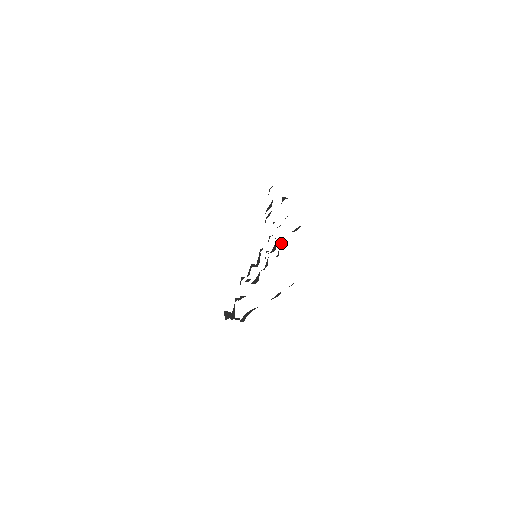
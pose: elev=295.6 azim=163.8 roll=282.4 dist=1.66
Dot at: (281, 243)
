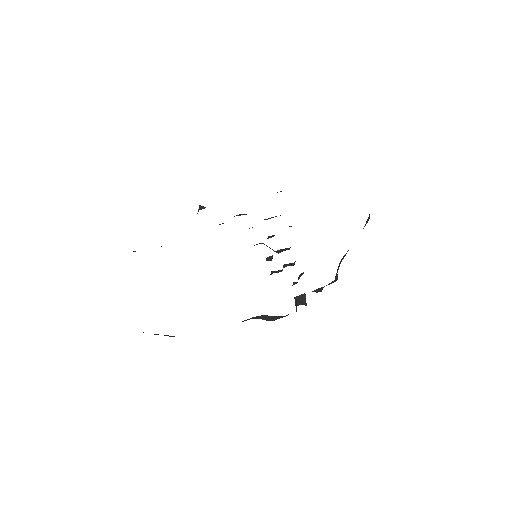
Dot at: occluded
